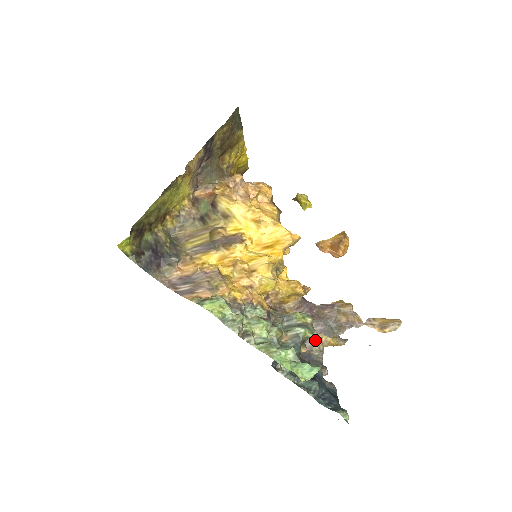
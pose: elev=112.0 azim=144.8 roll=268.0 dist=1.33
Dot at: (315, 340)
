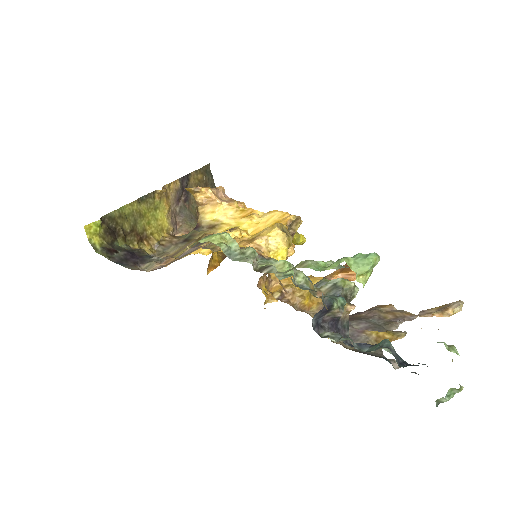
Dot at: (363, 337)
